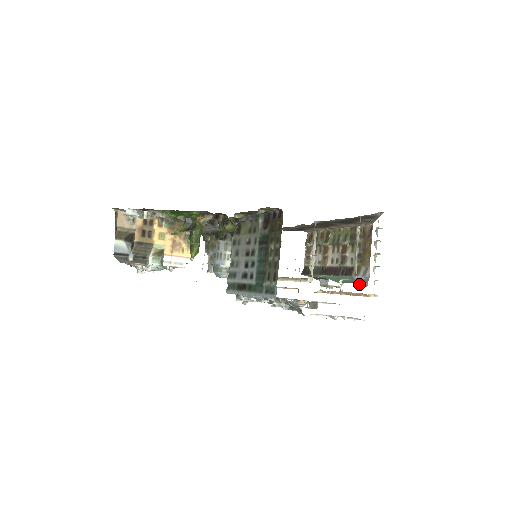
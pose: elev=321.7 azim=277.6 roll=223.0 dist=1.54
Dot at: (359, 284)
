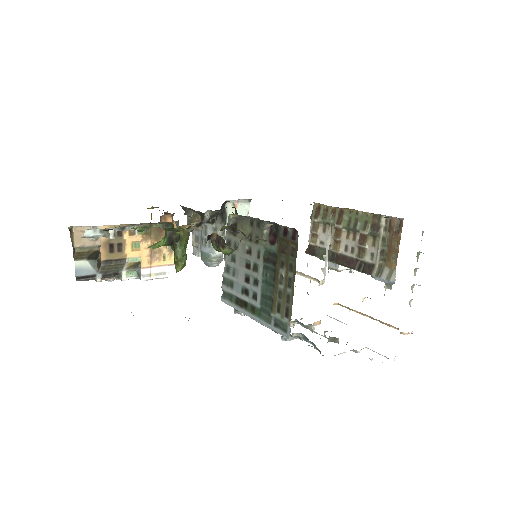
Dot at: occluded
